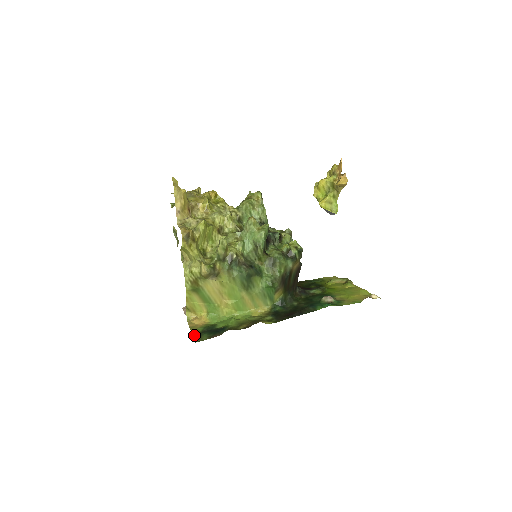
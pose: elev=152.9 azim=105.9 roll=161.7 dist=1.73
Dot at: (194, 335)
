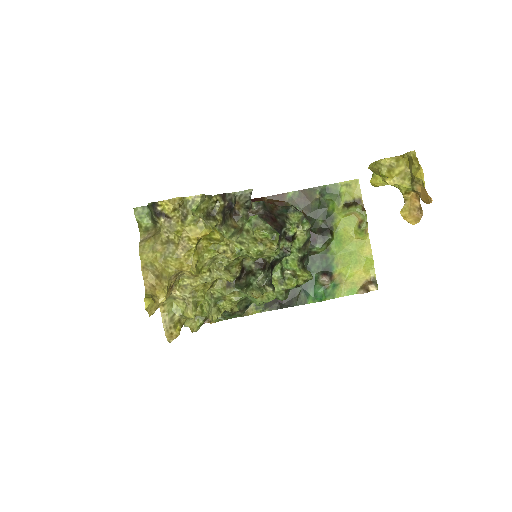
Dot at: occluded
